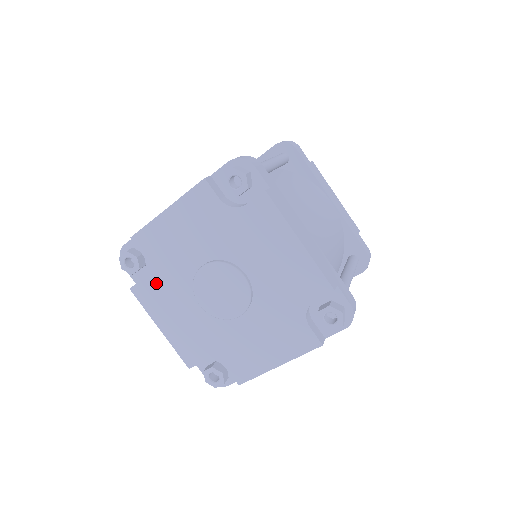
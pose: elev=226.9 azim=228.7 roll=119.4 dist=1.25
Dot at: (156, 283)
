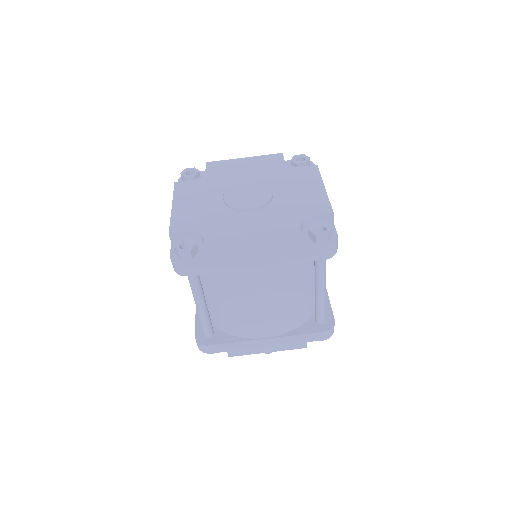
Dot at: (199, 184)
